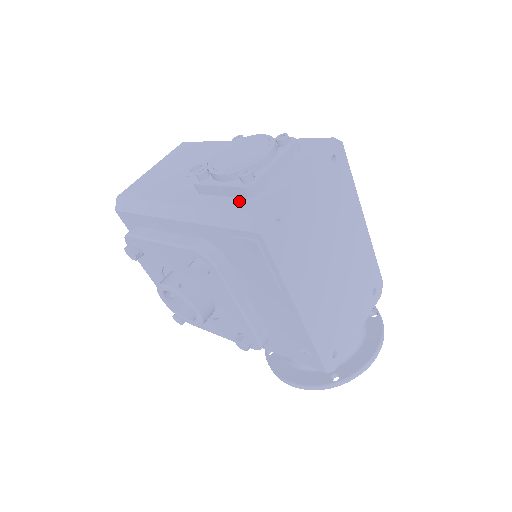
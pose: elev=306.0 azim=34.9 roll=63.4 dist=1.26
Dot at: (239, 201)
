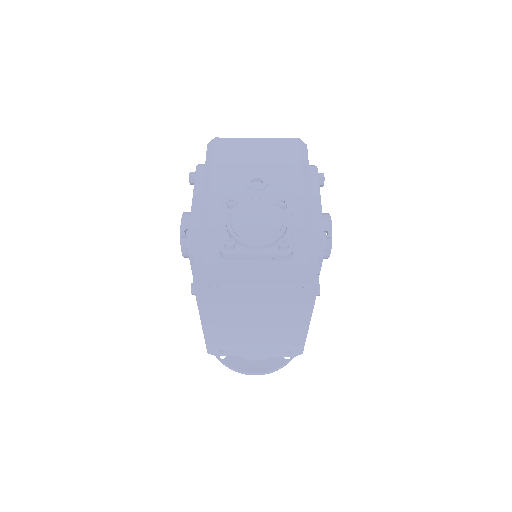
Dot at: (216, 249)
